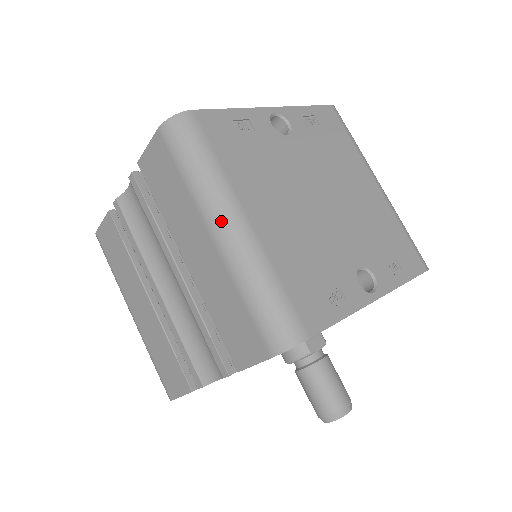
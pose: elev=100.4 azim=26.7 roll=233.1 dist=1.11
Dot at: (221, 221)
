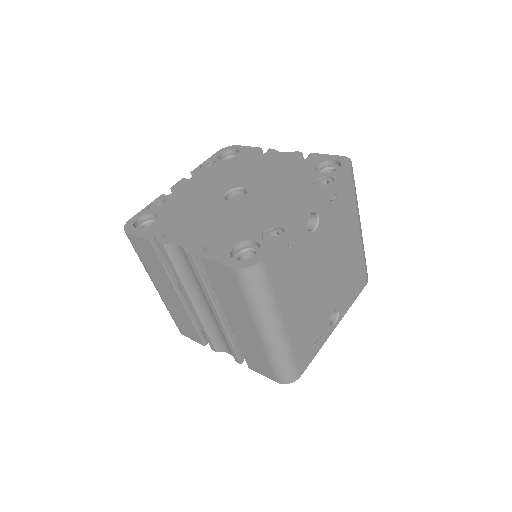
Dot at: (267, 329)
